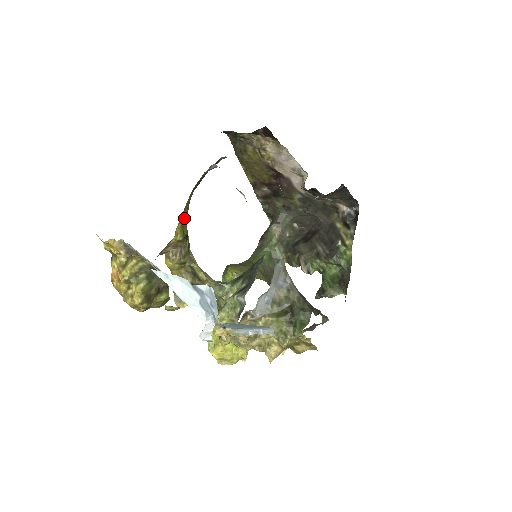
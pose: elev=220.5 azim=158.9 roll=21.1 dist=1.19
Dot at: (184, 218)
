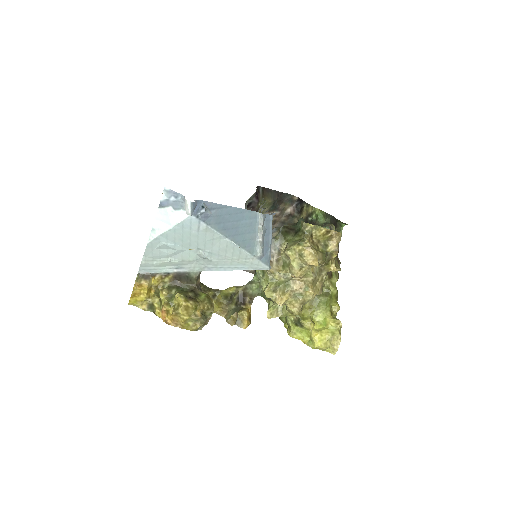
Dot at: occluded
